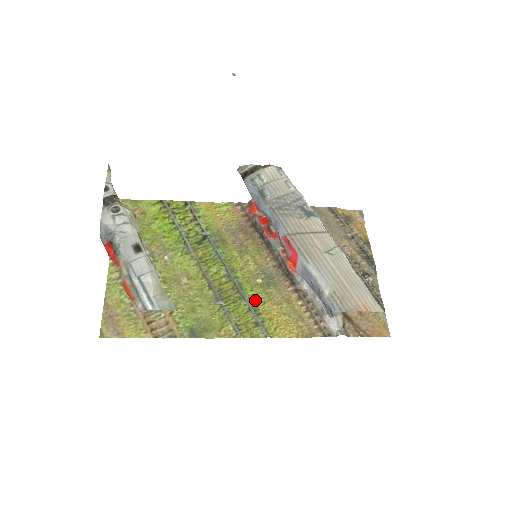
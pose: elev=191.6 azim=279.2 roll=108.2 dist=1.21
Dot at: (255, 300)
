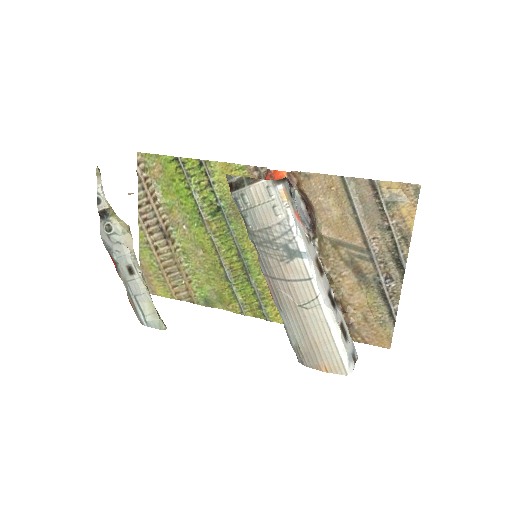
Dot at: (261, 285)
